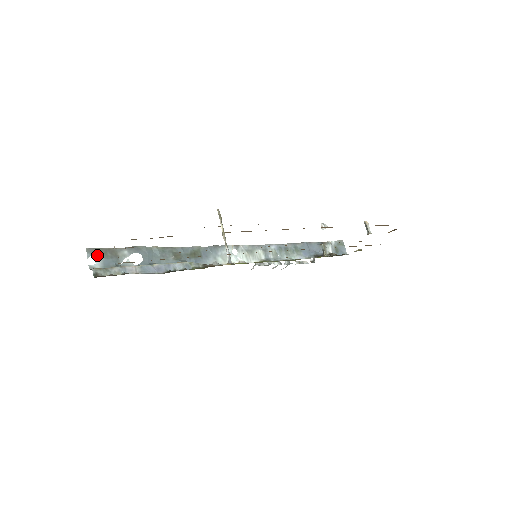
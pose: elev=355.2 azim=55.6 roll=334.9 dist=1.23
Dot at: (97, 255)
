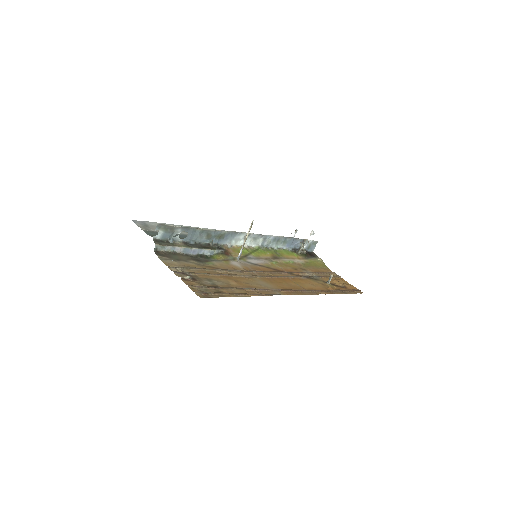
Dot at: (162, 229)
